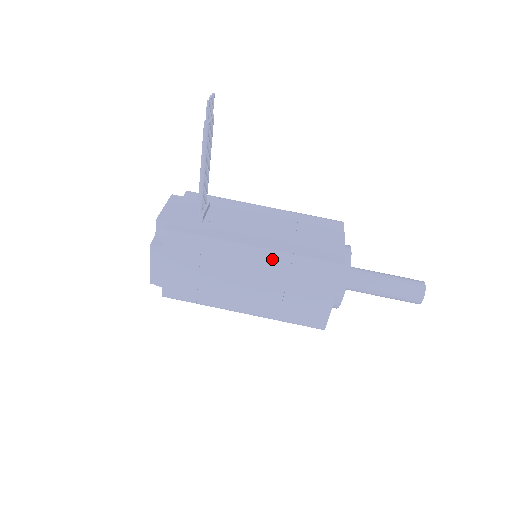
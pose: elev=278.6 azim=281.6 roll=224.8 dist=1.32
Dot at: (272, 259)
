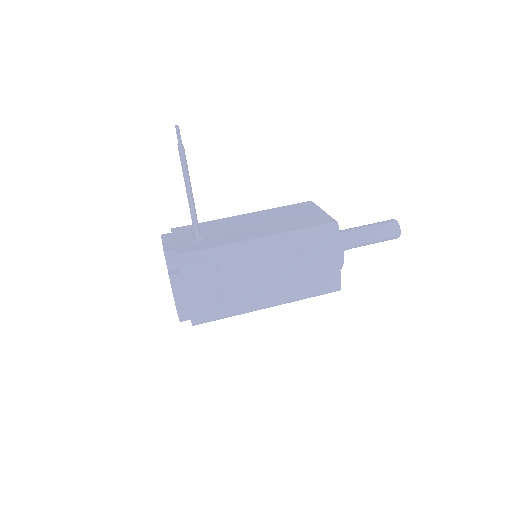
Dot at: (278, 241)
